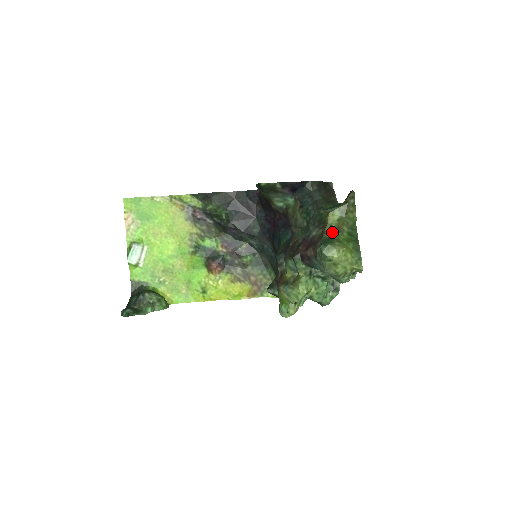
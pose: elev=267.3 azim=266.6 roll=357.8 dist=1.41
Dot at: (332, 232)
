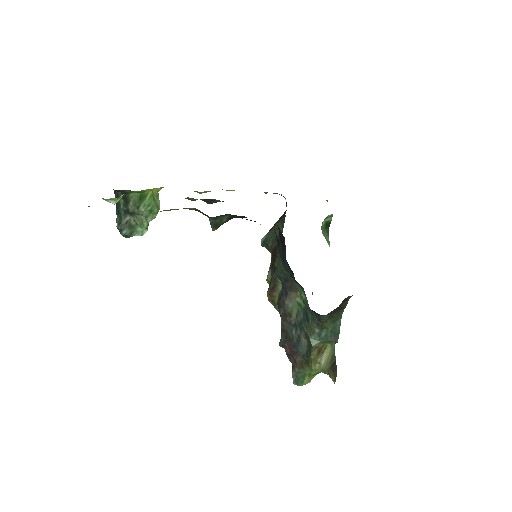
Dot at: (309, 369)
